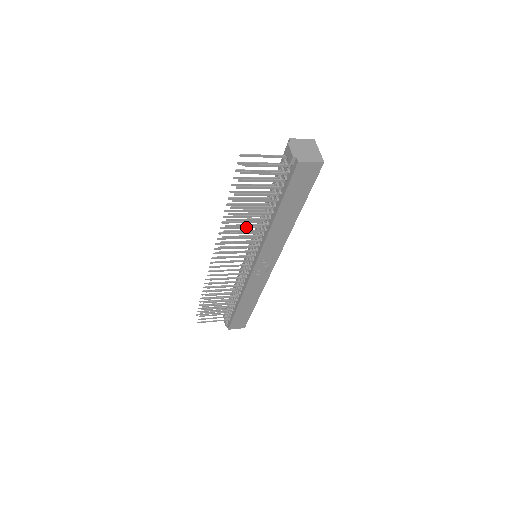
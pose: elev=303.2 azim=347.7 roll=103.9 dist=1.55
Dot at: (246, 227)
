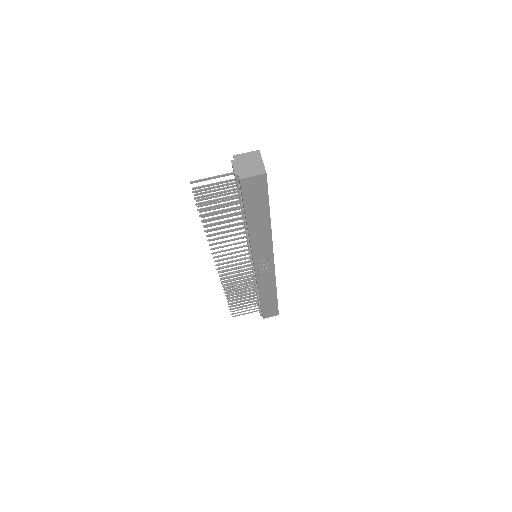
Dot at: occluded
